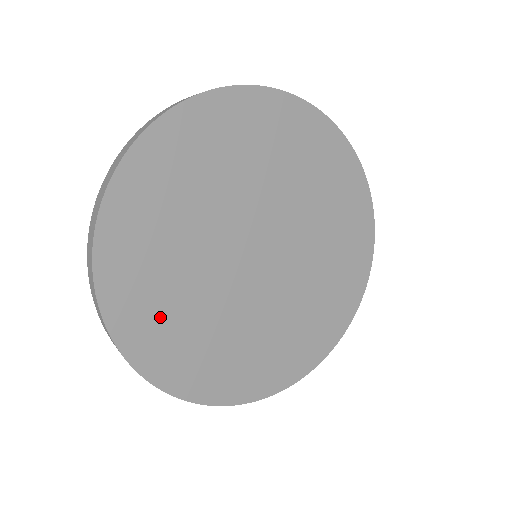
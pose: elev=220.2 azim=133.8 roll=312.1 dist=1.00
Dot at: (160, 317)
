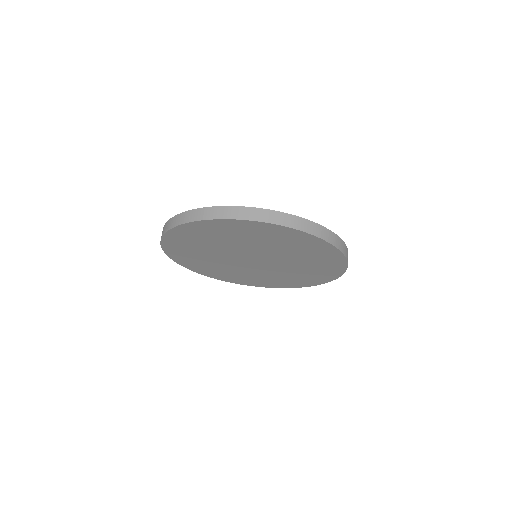
Dot at: (231, 276)
